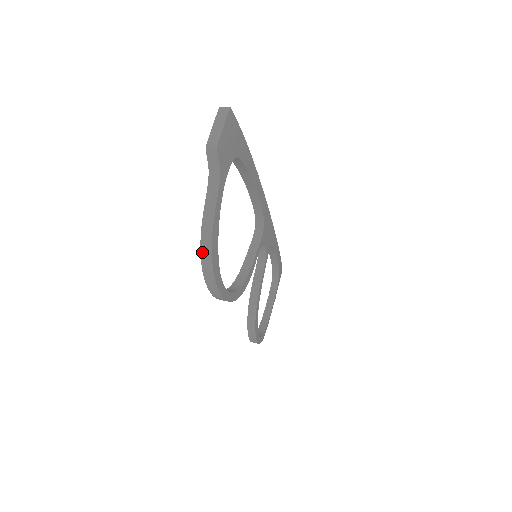
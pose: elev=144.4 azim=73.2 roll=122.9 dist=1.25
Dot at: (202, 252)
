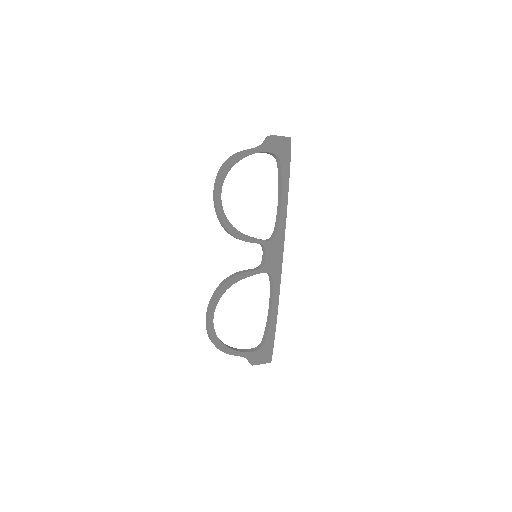
Dot at: (227, 159)
